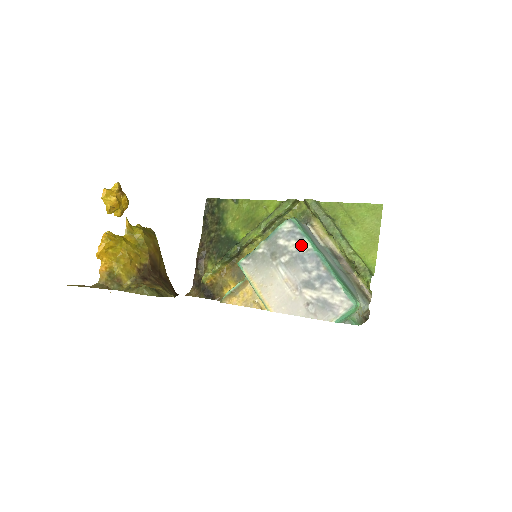
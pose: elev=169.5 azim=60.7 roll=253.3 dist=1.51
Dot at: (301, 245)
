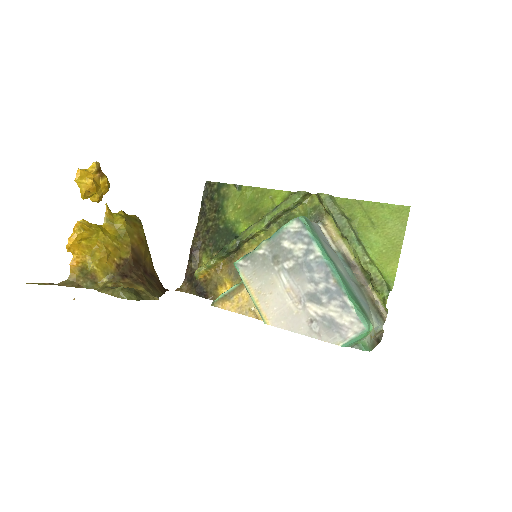
Dot at: (309, 250)
